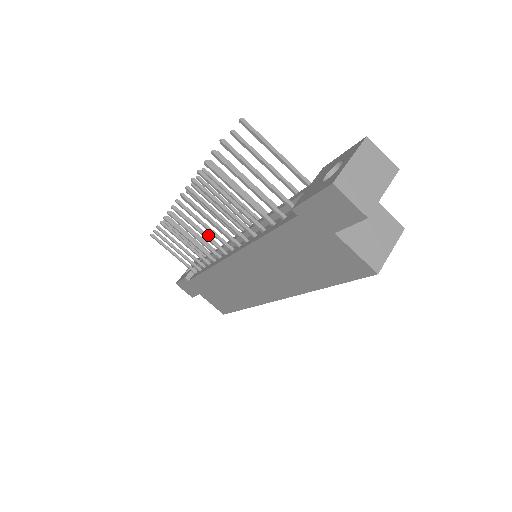
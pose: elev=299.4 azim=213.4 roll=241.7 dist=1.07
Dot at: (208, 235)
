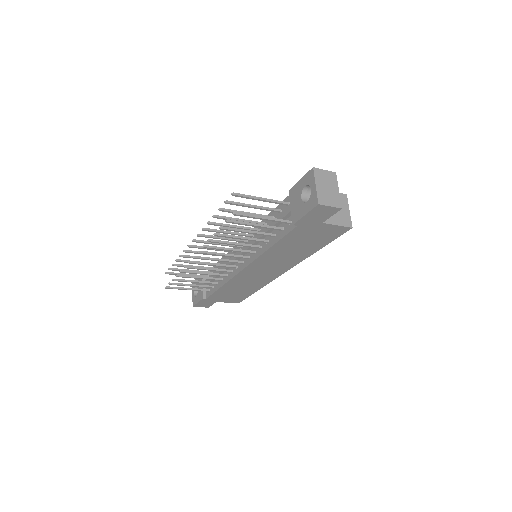
Dot at: (208, 262)
